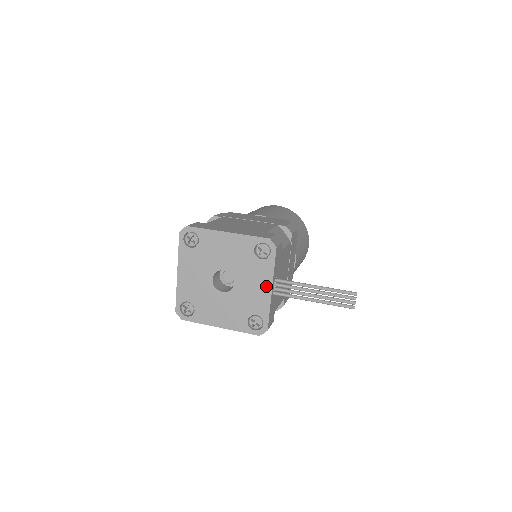
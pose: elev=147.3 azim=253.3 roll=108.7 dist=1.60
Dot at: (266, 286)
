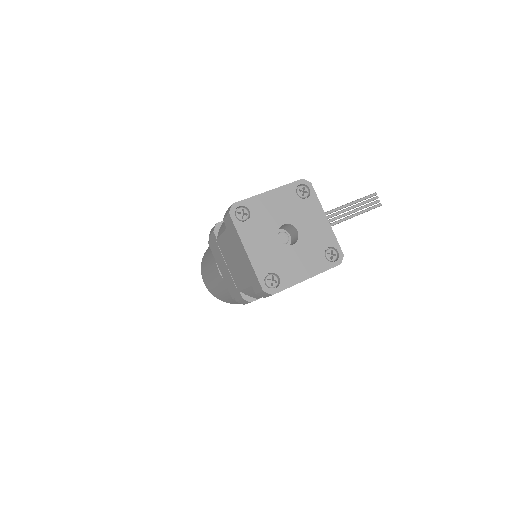
Dot at: (322, 218)
